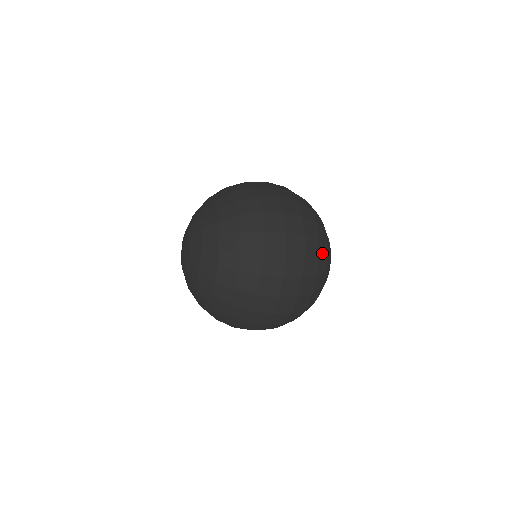
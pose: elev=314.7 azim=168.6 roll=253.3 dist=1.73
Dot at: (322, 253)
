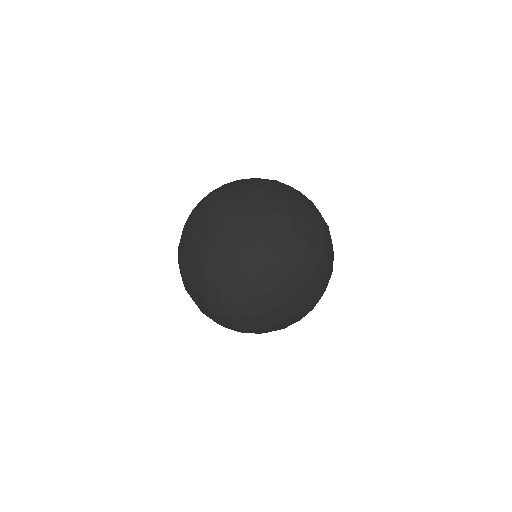
Dot at: occluded
